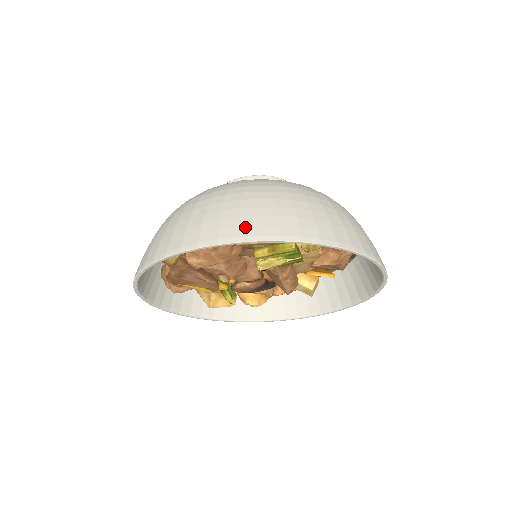
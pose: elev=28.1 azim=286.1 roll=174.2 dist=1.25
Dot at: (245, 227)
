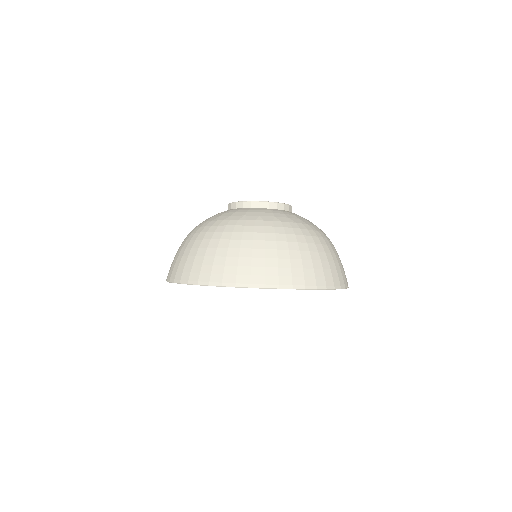
Dot at: (269, 276)
